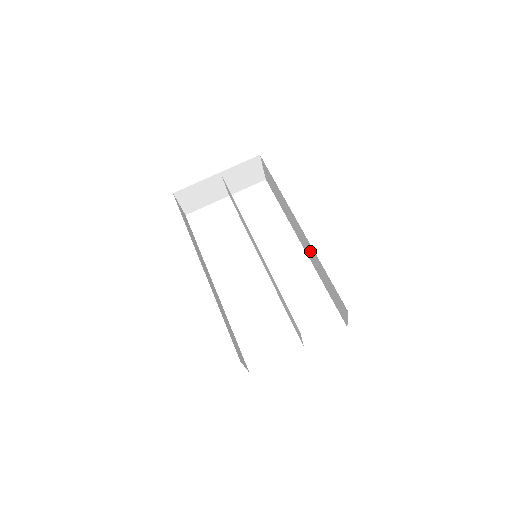
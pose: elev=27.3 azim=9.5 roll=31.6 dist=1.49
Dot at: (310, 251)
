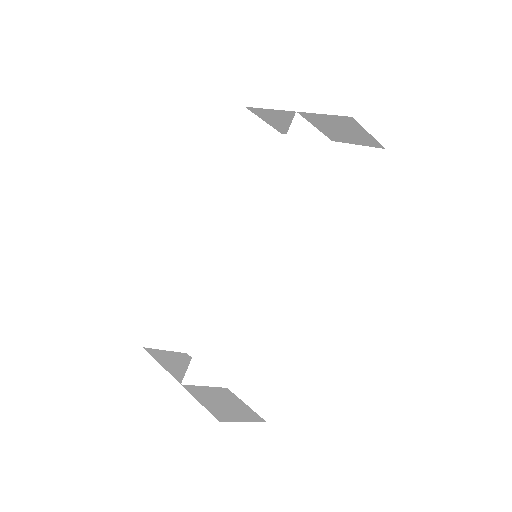
Dot at: occluded
